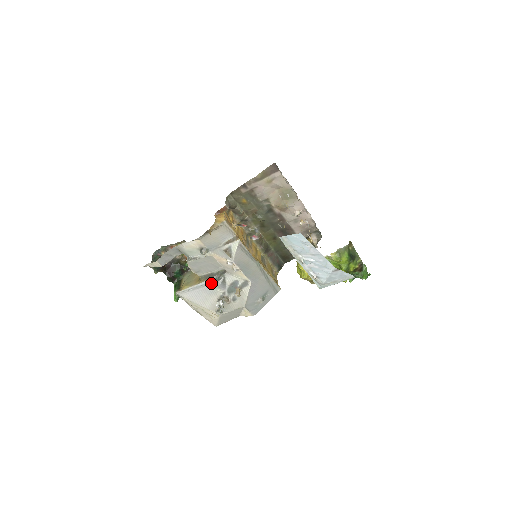
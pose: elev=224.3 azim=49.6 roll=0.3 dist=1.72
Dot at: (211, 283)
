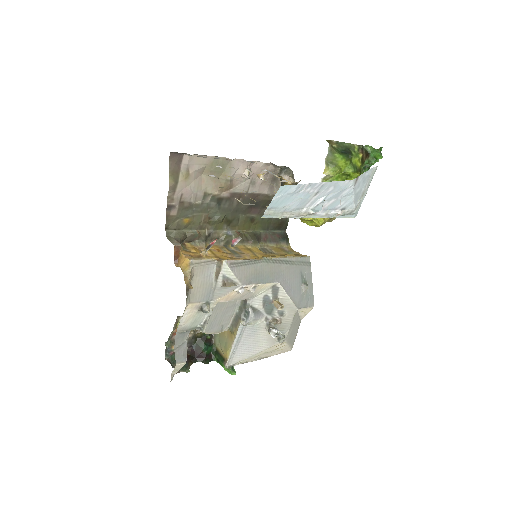
Dot at: (245, 325)
